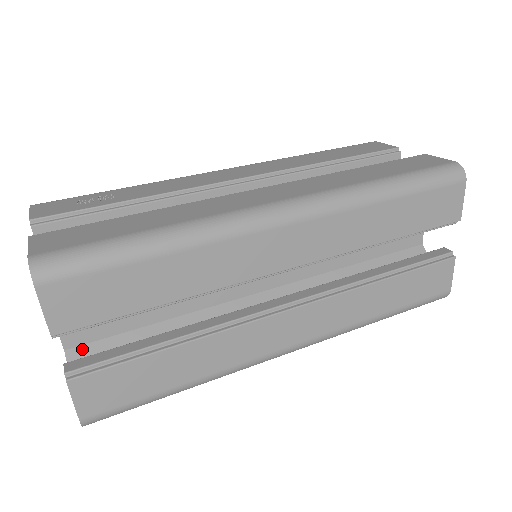
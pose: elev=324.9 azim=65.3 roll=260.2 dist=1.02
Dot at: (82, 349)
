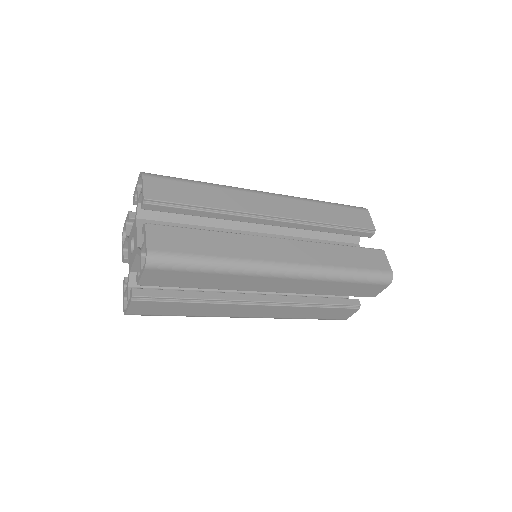
Dot at: occluded
